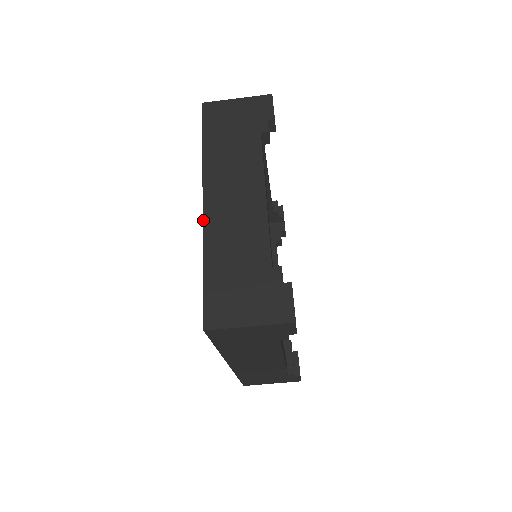
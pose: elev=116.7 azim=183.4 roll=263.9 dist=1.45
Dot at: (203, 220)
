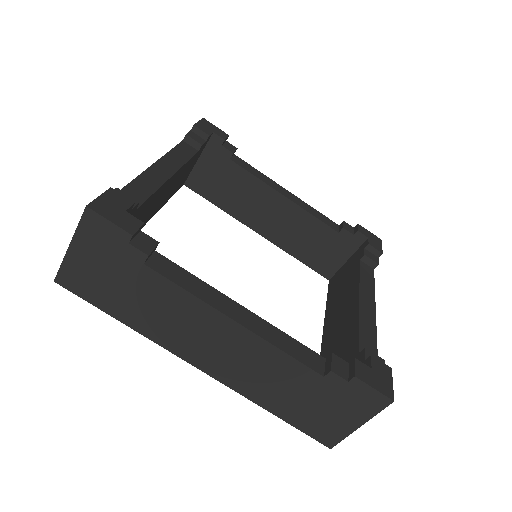
Dot at: occluded
